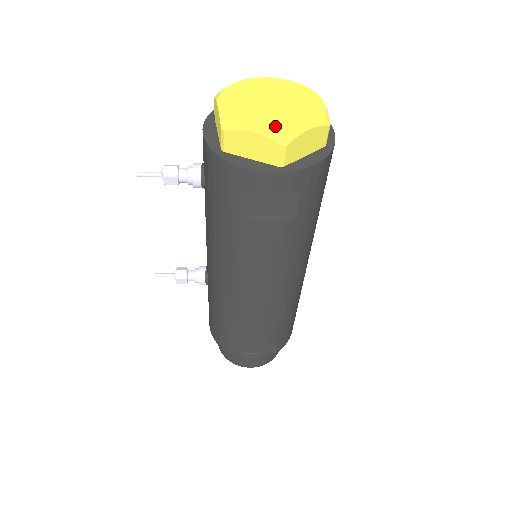
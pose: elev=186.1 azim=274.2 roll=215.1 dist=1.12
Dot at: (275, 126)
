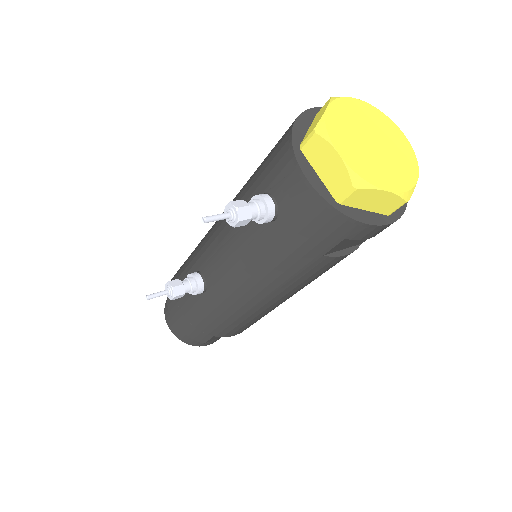
Dot at: (396, 179)
